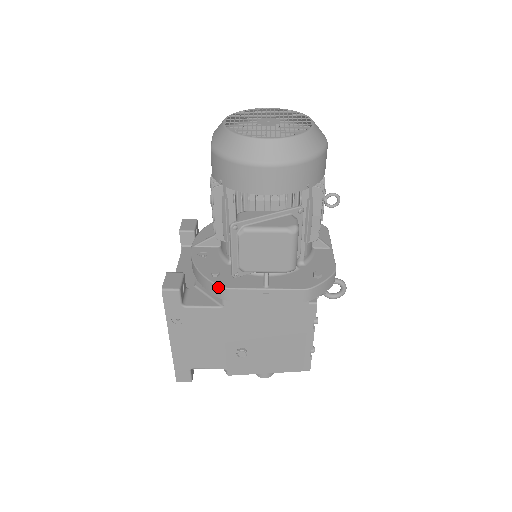
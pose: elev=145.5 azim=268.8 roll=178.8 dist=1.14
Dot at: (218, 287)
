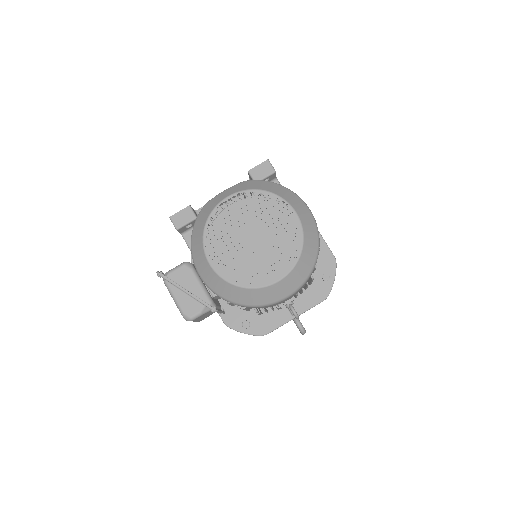
Dot at: (191, 257)
